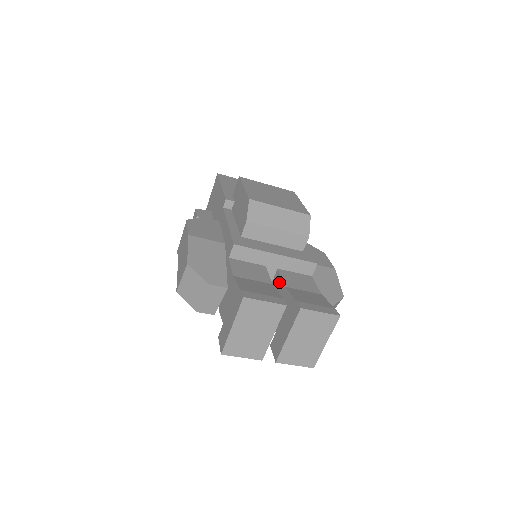
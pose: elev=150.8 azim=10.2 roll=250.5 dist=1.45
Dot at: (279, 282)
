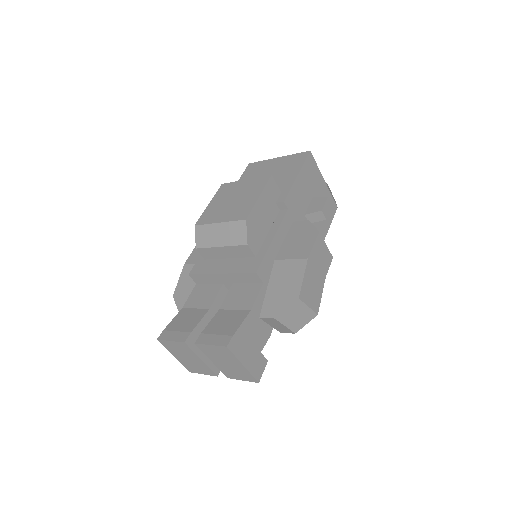
Dot at: occluded
